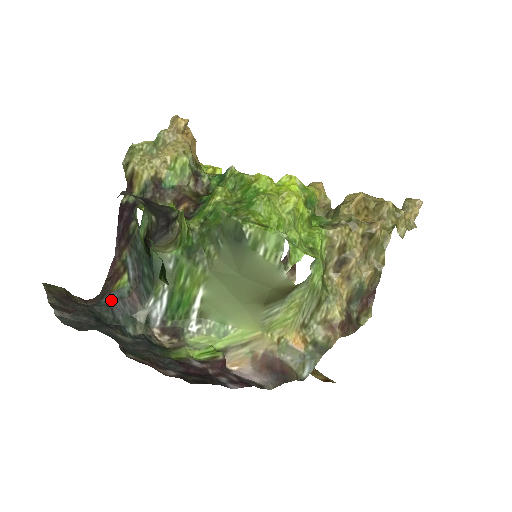
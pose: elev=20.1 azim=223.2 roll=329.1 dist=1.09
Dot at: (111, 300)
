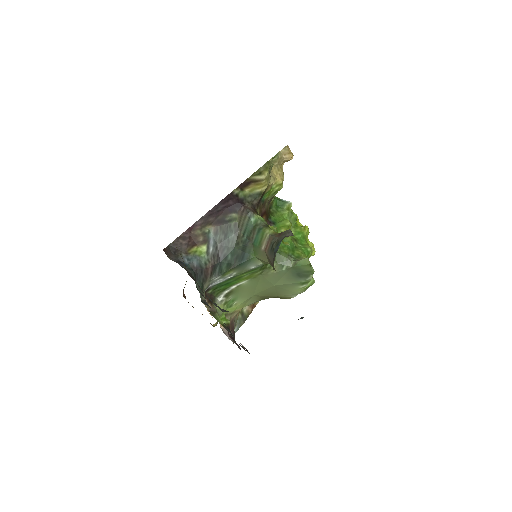
Dot at: (193, 265)
